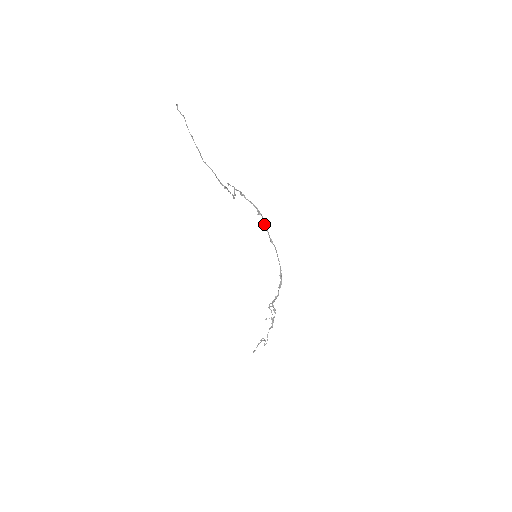
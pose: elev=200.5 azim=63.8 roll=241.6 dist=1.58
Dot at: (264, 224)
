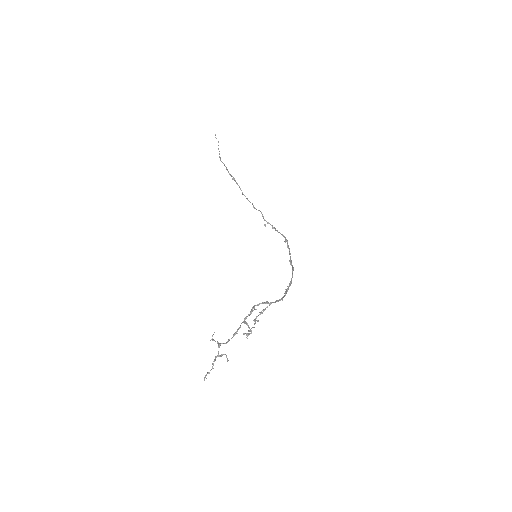
Dot at: (287, 247)
